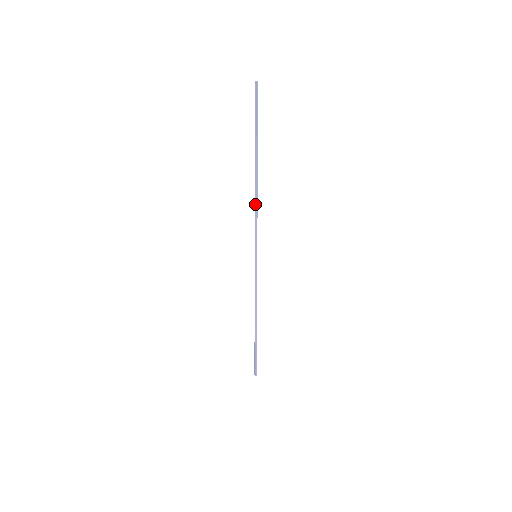
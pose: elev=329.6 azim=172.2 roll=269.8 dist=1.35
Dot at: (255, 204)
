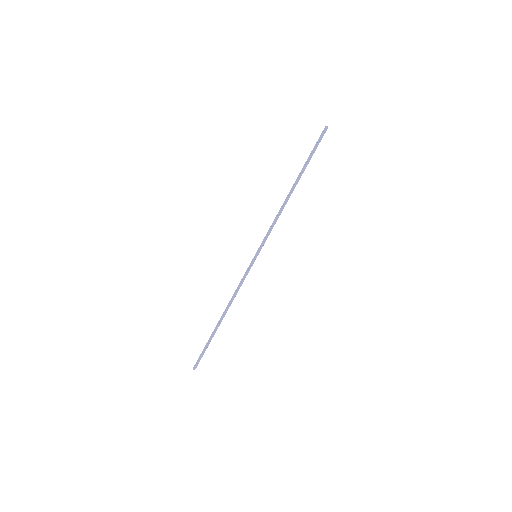
Dot at: (278, 212)
